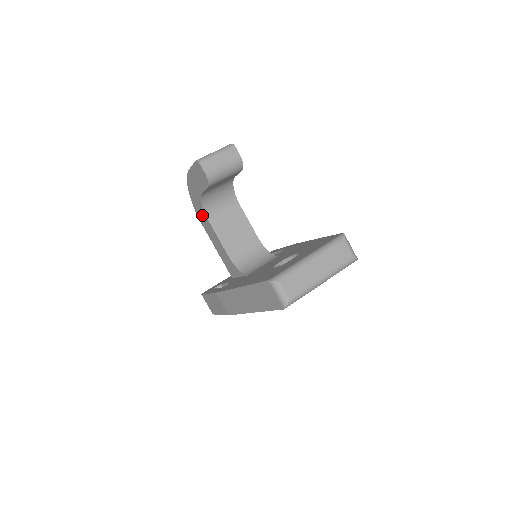
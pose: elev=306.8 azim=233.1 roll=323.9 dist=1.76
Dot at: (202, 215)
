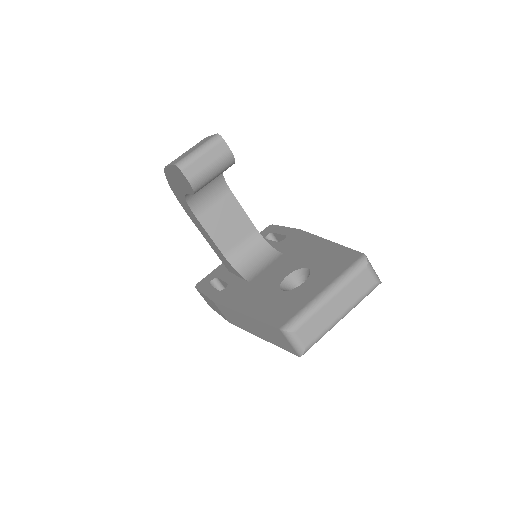
Dot at: (187, 209)
